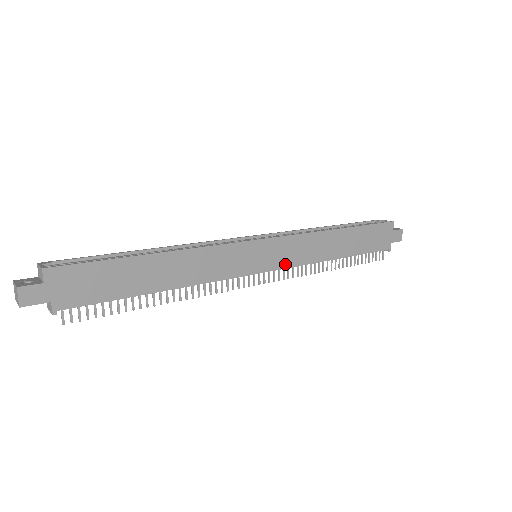
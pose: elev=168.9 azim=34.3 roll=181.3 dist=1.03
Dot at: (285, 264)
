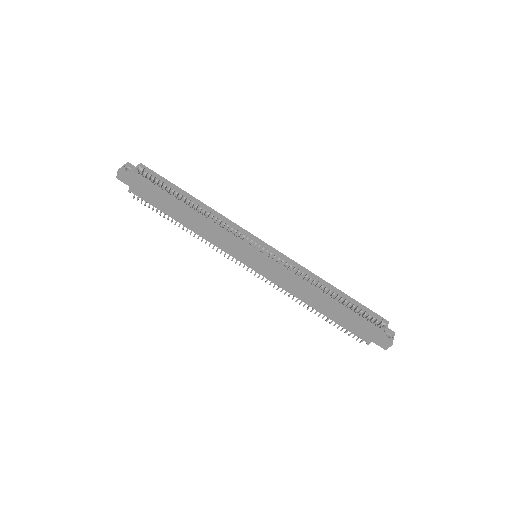
Dot at: (268, 277)
